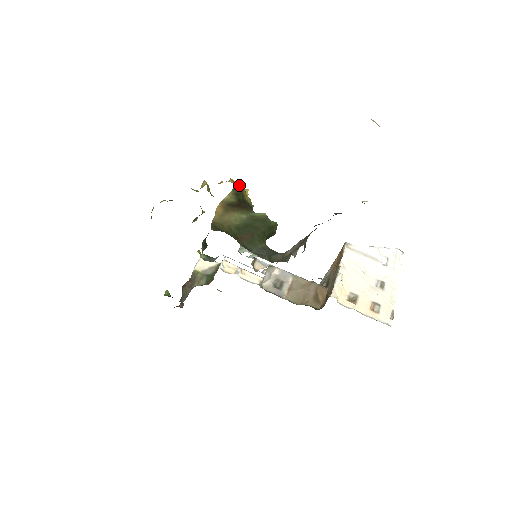
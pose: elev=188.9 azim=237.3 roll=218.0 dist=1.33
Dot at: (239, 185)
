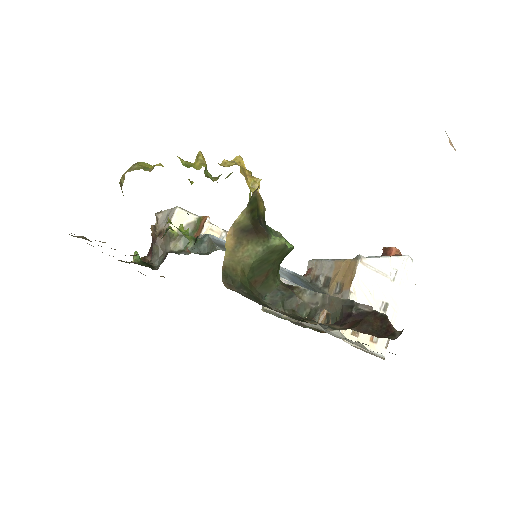
Dot at: (255, 193)
